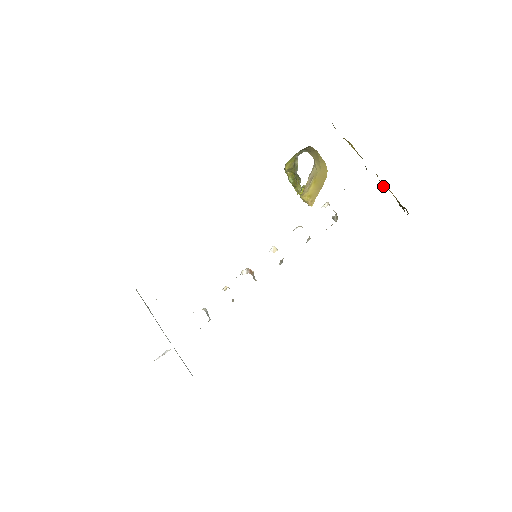
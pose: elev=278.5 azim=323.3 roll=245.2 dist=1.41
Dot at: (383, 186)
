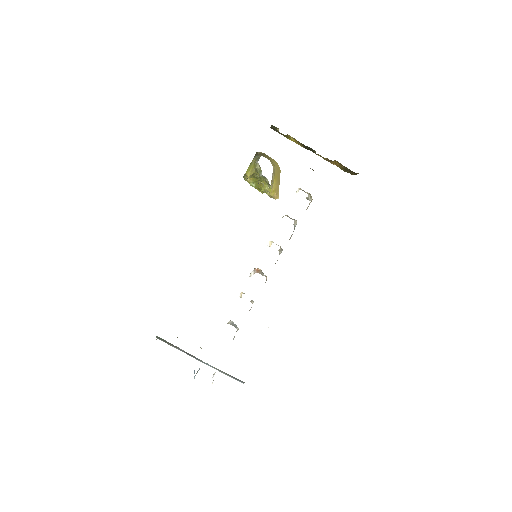
Dot at: occluded
